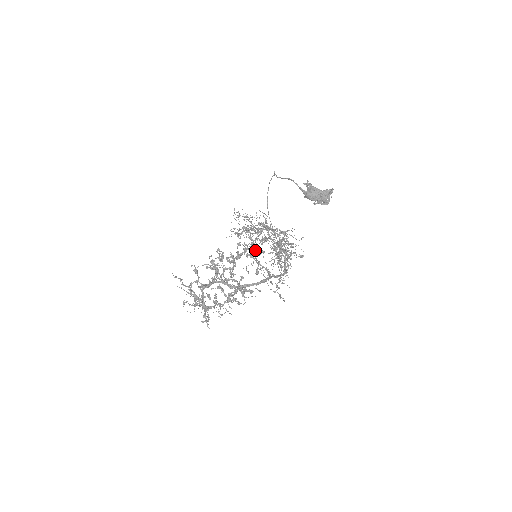
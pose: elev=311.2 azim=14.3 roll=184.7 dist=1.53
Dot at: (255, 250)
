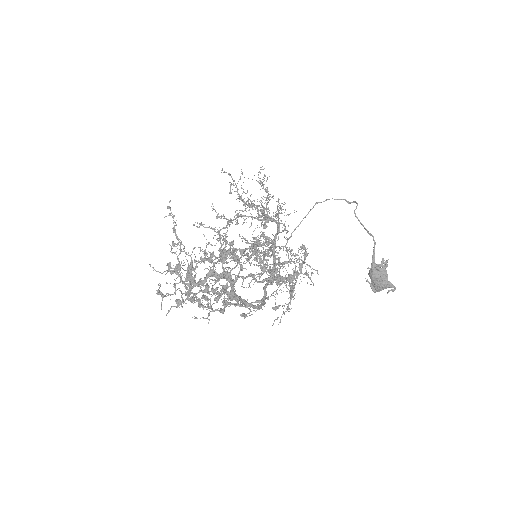
Dot at: occluded
